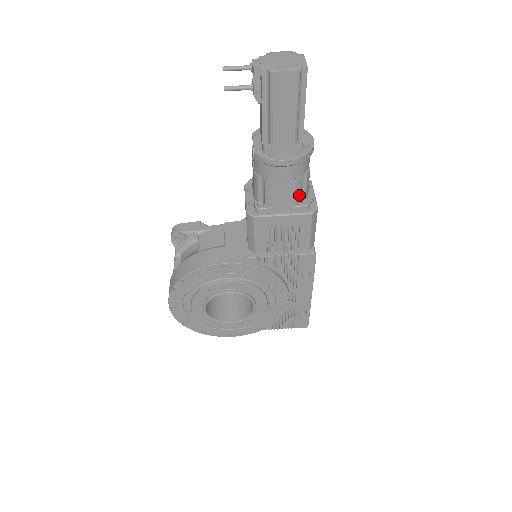
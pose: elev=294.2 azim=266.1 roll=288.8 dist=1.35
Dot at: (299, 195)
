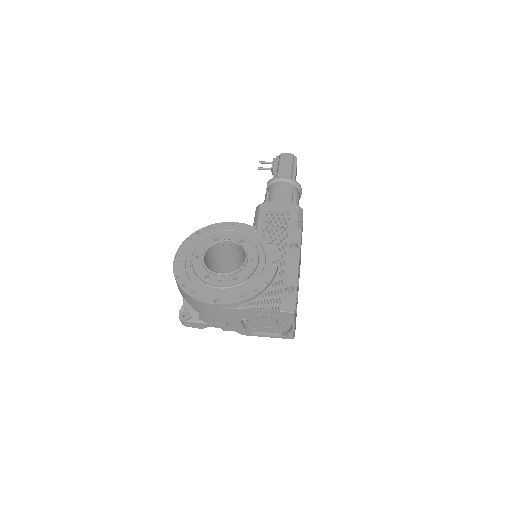
Dot at: (291, 199)
